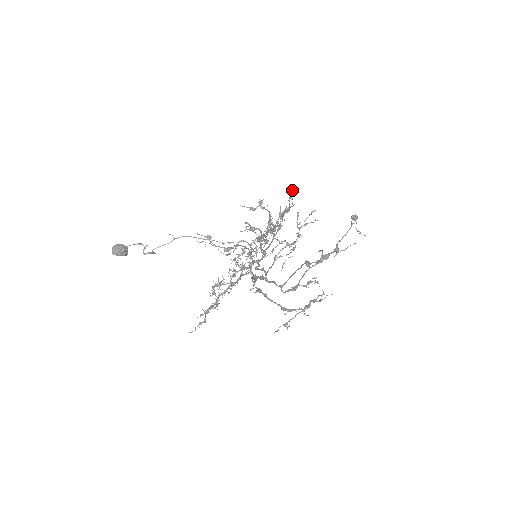
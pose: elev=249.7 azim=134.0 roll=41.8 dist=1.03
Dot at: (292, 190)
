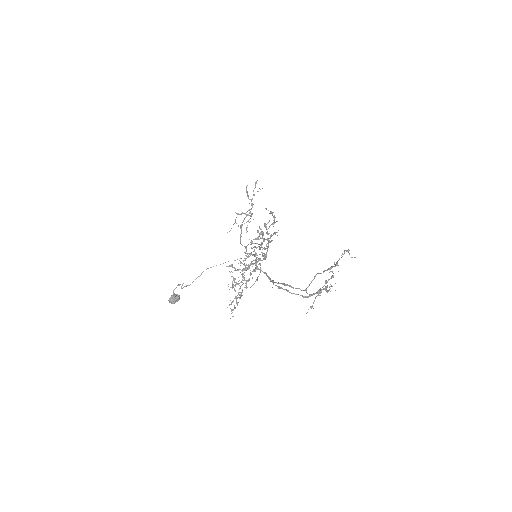
Dot at: (273, 212)
